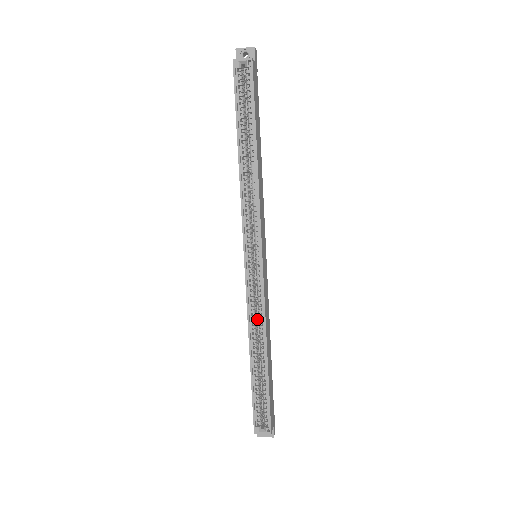
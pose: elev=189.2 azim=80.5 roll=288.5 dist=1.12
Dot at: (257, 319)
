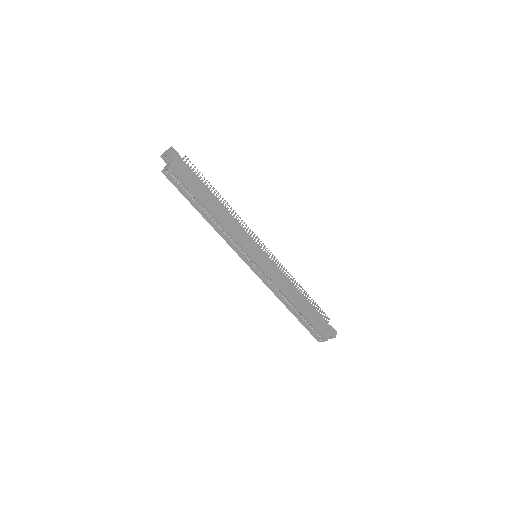
Dot at: occluded
